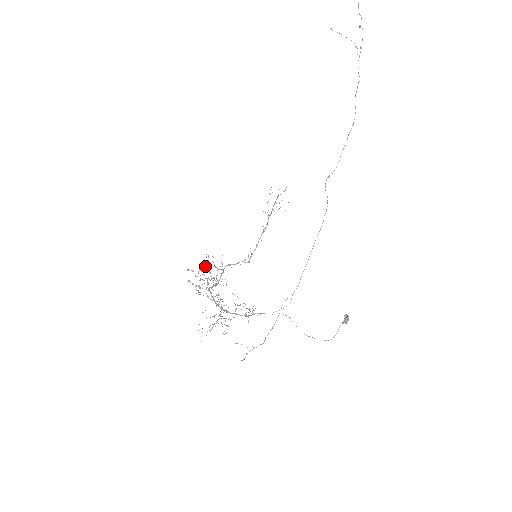
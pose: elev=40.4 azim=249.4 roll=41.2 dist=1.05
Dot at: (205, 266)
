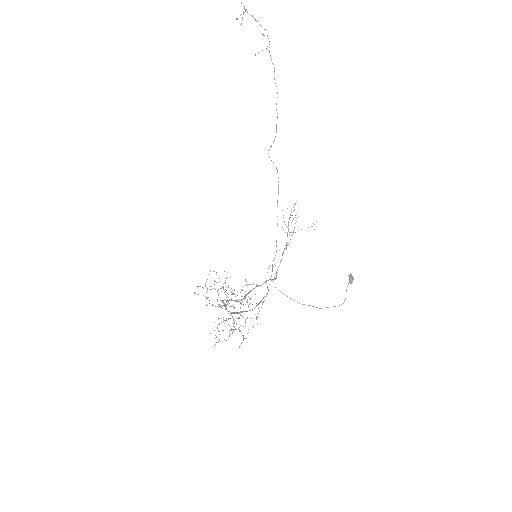
Dot at: occluded
